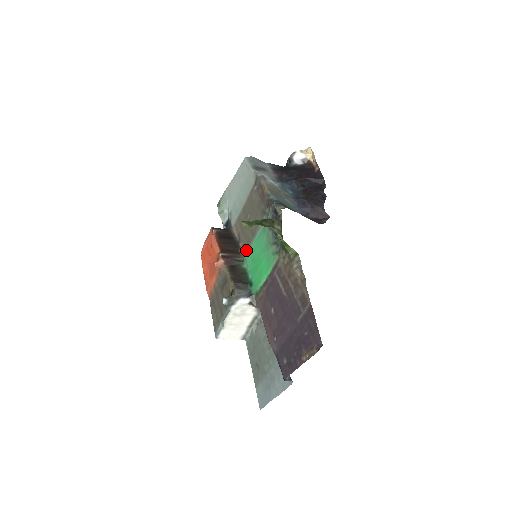
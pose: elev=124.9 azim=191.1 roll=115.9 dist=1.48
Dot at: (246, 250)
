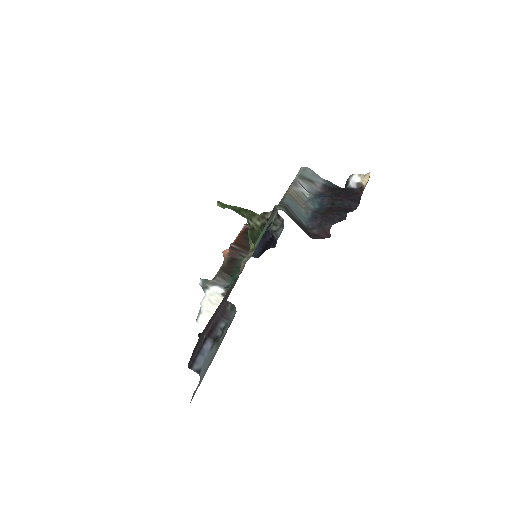
Dot at: occluded
